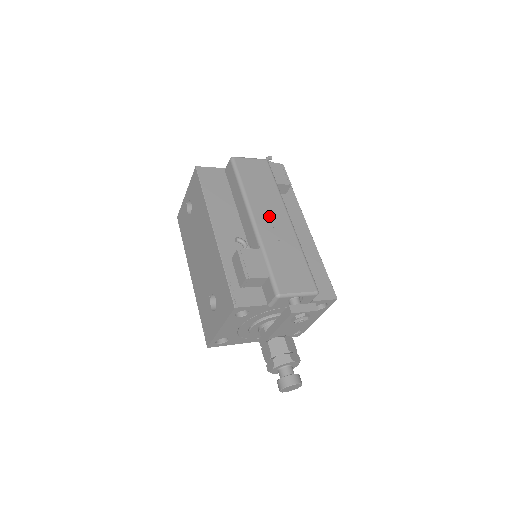
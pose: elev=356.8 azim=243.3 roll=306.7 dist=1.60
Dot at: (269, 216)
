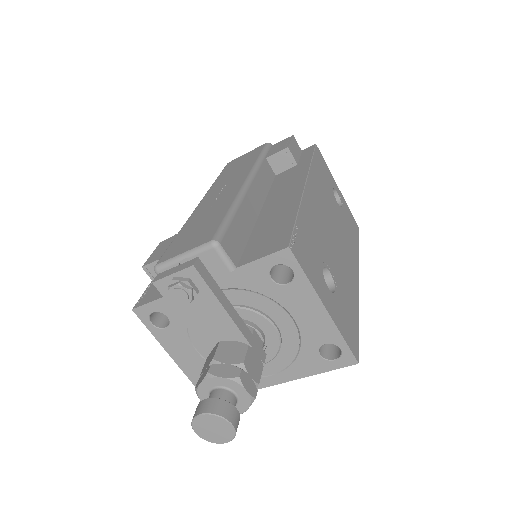
Dot at: (220, 191)
